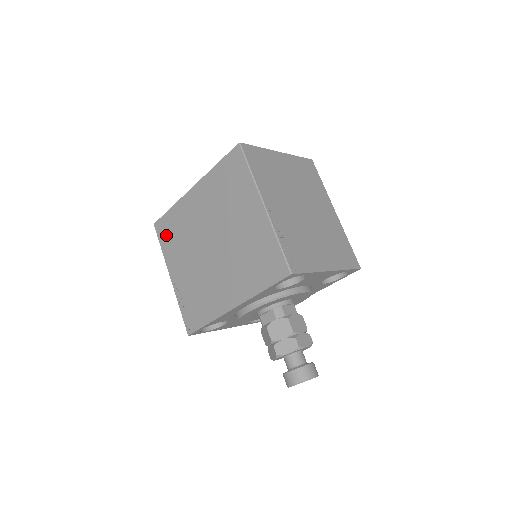
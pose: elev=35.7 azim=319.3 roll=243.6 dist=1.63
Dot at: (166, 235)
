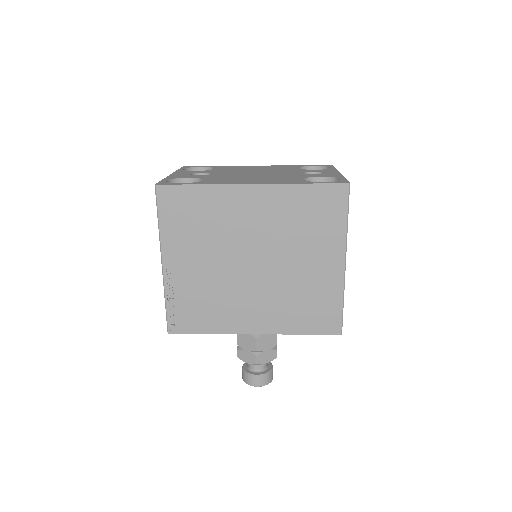
Dot at: (176, 212)
